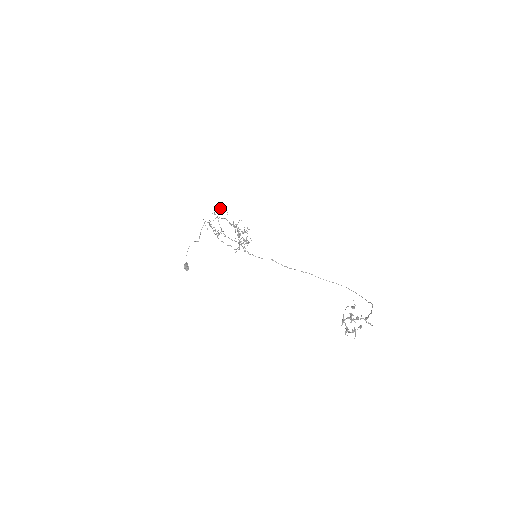
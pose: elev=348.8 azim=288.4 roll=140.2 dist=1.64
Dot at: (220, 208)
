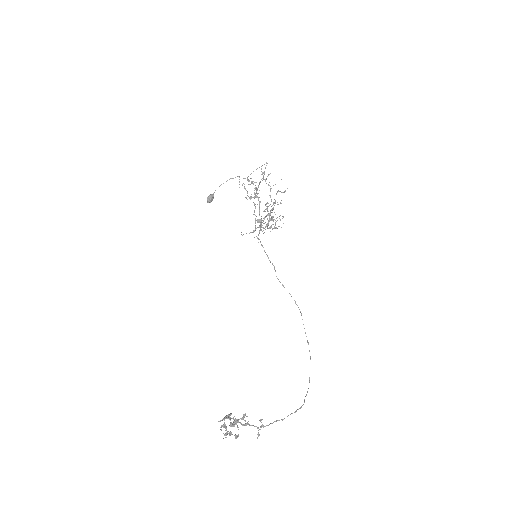
Dot at: (269, 174)
